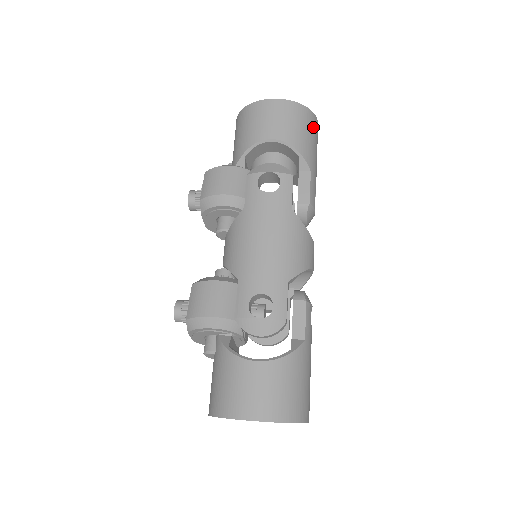
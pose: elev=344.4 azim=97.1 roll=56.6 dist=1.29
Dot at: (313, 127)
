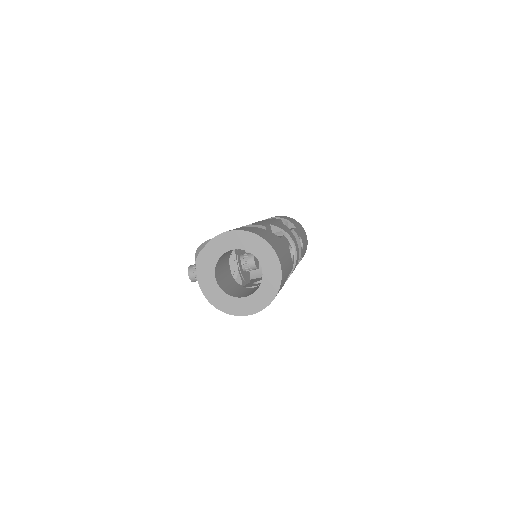
Dot at: (300, 226)
